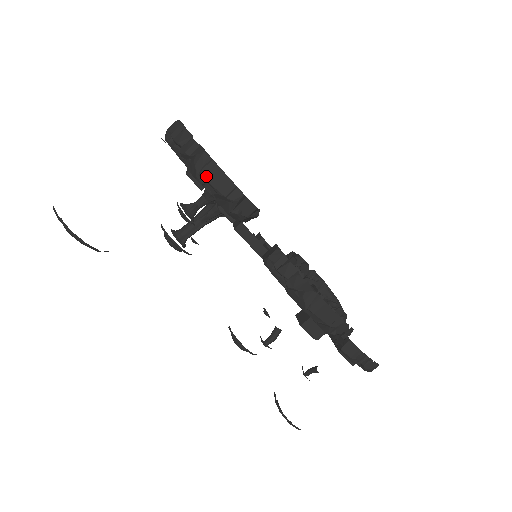
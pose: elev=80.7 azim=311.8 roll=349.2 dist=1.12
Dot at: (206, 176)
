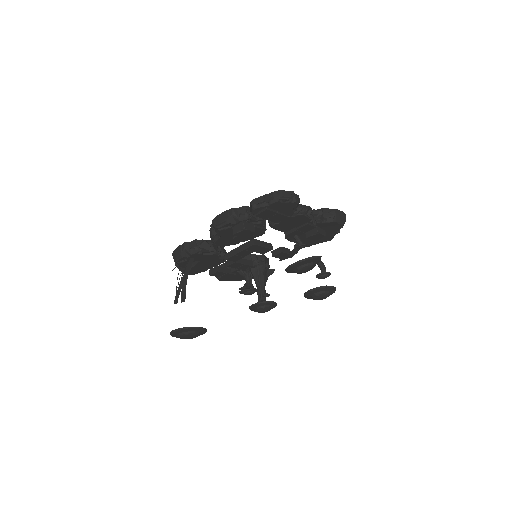
Dot at: (175, 257)
